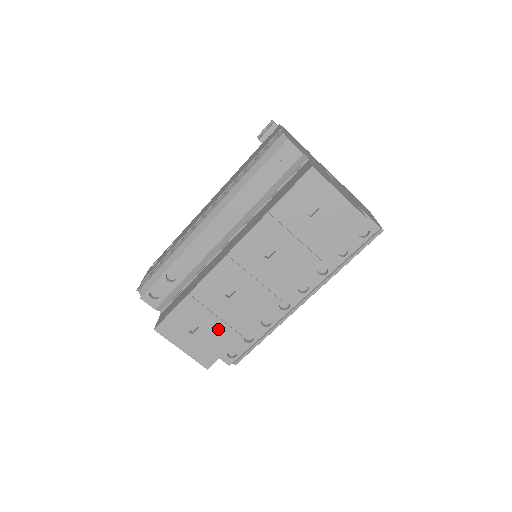
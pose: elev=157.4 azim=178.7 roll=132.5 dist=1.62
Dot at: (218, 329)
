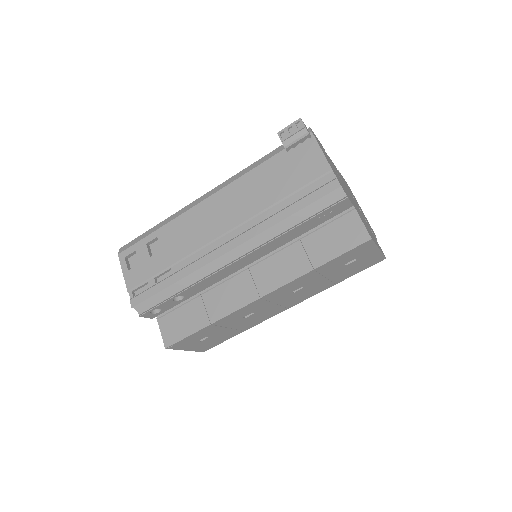
Dot at: (226, 333)
